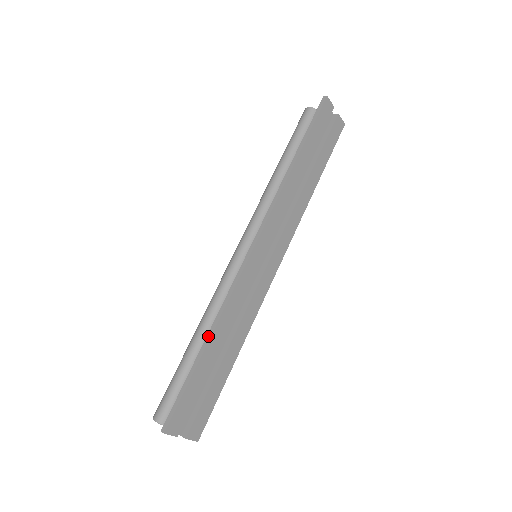
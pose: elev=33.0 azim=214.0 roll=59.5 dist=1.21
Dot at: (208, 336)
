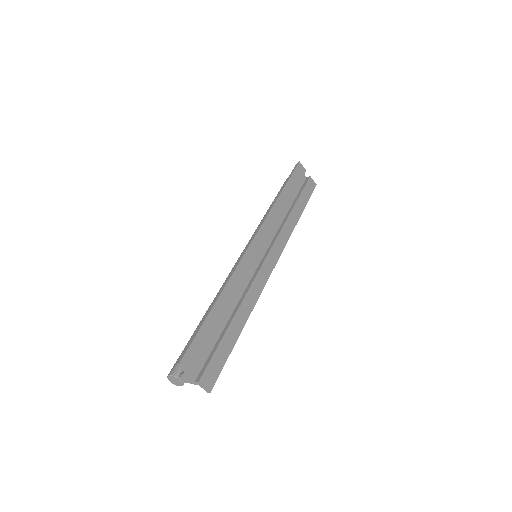
Dot at: (218, 295)
